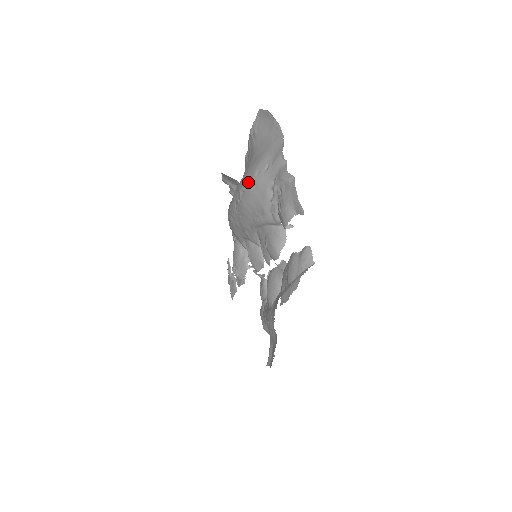
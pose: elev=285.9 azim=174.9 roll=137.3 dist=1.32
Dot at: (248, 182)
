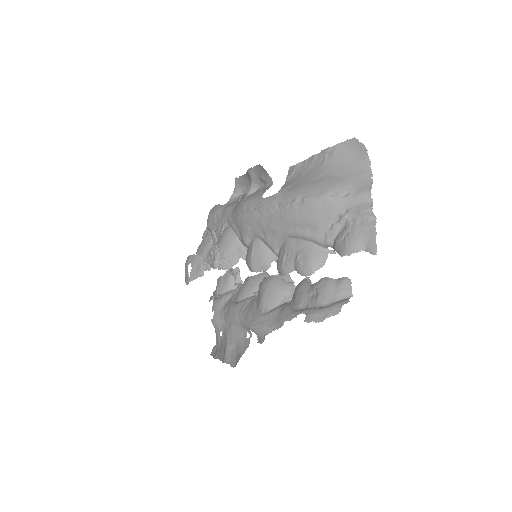
Dot at: (315, 196)
